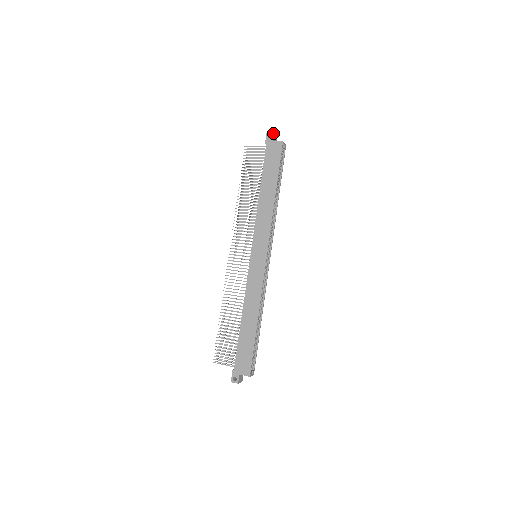
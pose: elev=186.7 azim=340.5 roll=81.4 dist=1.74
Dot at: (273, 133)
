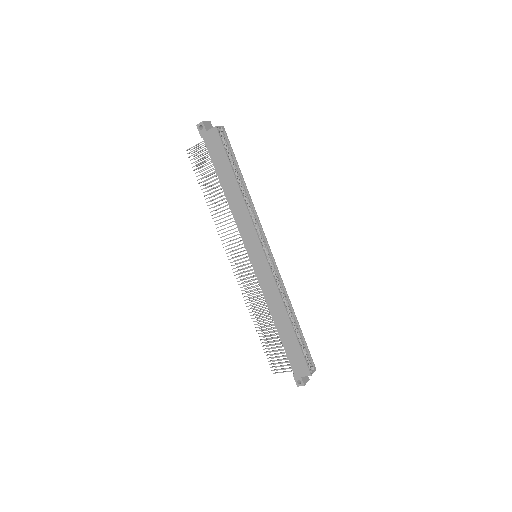
Dot at: (202, 123)
